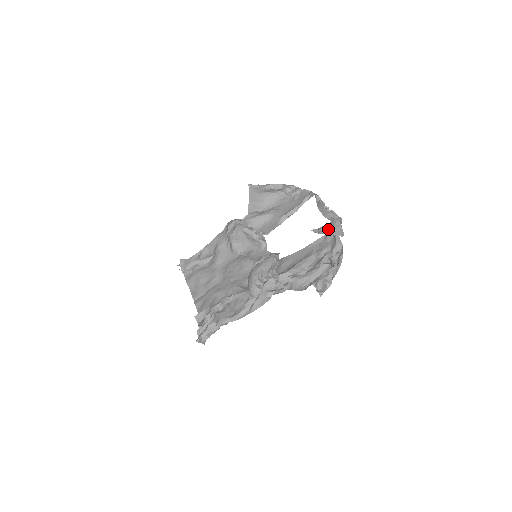
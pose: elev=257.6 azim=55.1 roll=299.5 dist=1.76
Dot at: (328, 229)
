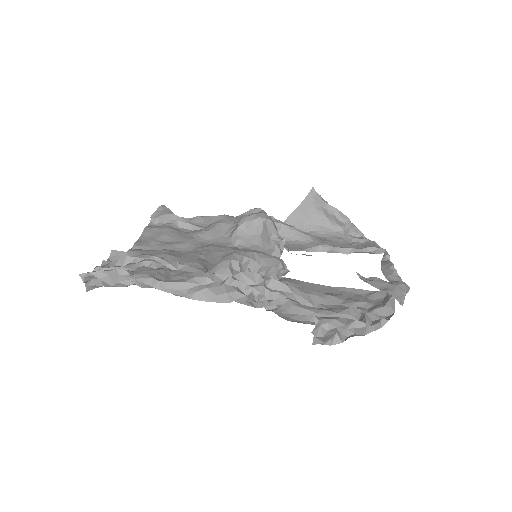
Dot at: (384, 284)
